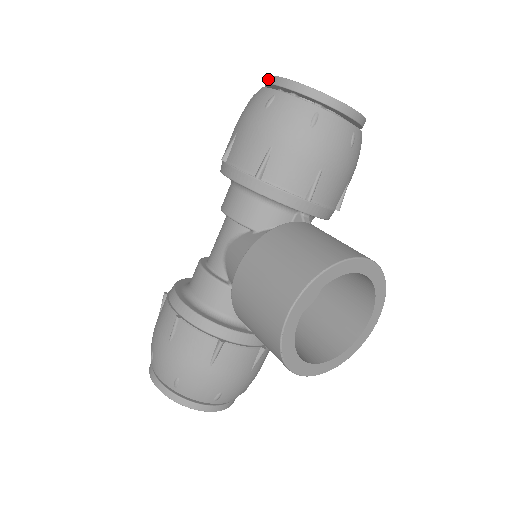
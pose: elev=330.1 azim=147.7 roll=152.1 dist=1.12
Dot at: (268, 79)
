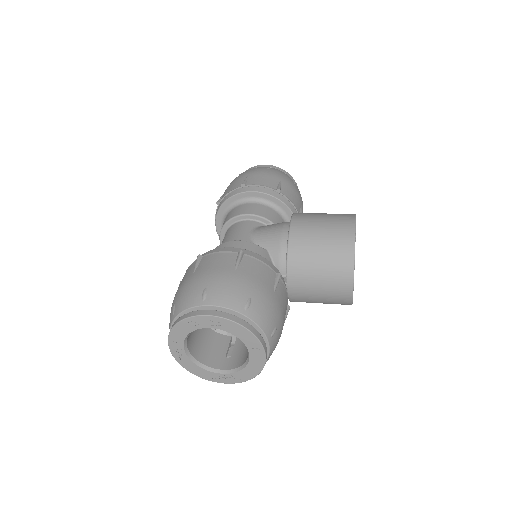
Dot at: (253, 167)
